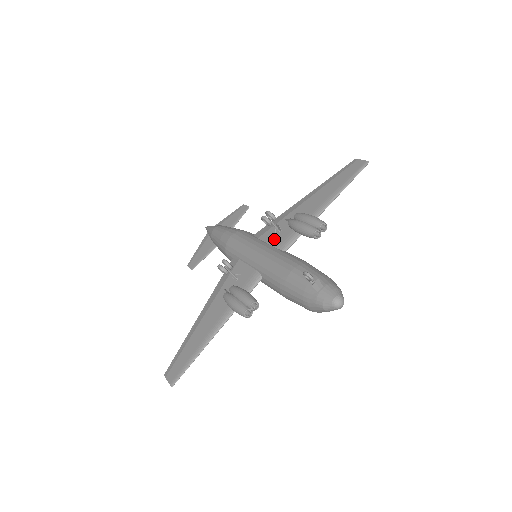
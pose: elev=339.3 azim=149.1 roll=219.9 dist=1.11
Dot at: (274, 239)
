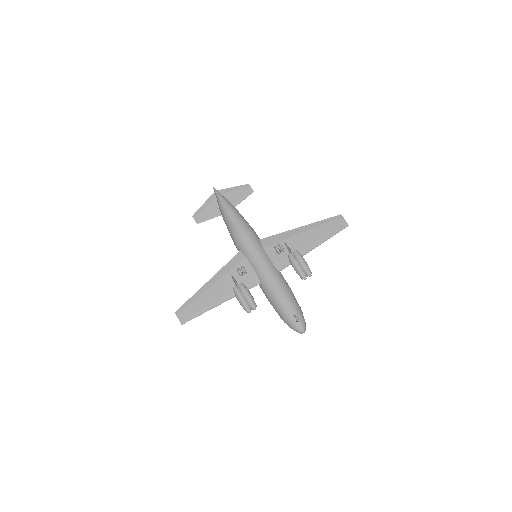
Dot at: (274, 257)
